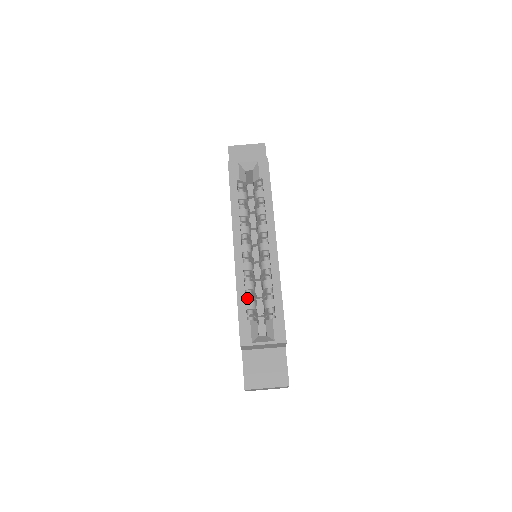
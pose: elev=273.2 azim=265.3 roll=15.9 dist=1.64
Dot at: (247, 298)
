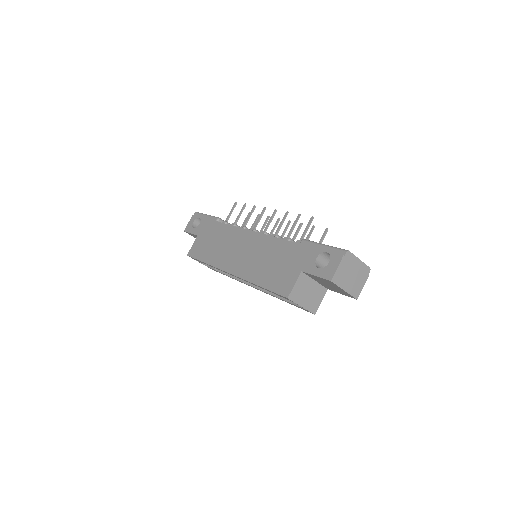
Dot at: occluded
